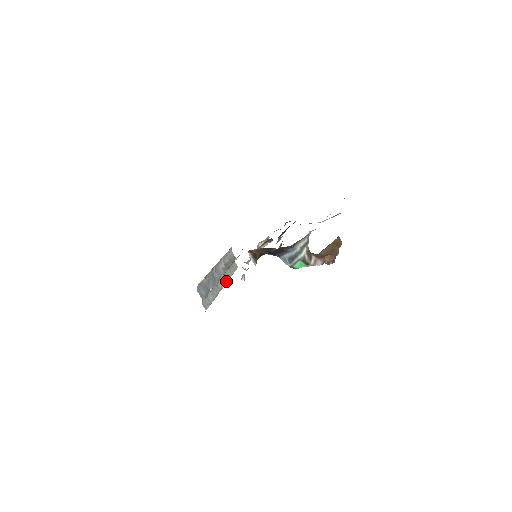
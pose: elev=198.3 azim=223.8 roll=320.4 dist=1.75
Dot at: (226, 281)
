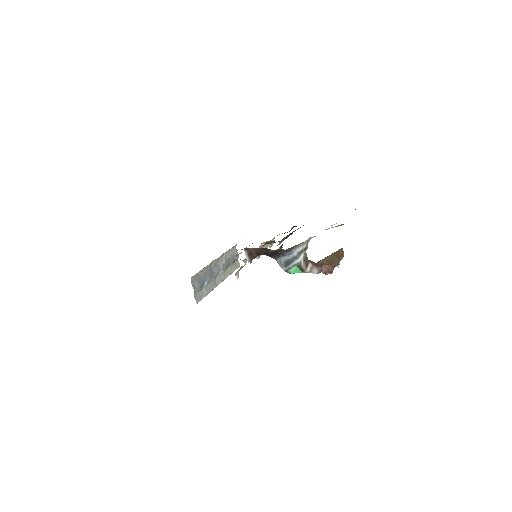
Dot at: (225, 277)
